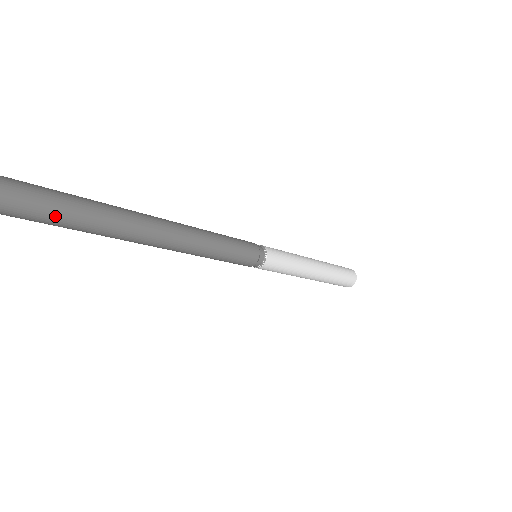
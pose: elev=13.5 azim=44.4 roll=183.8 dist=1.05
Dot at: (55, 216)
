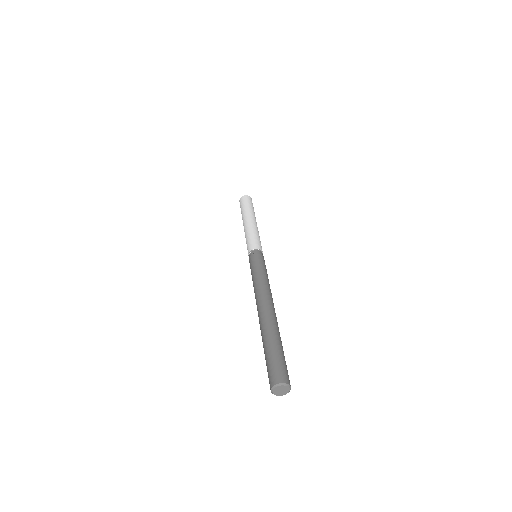
Dot at: occluded
